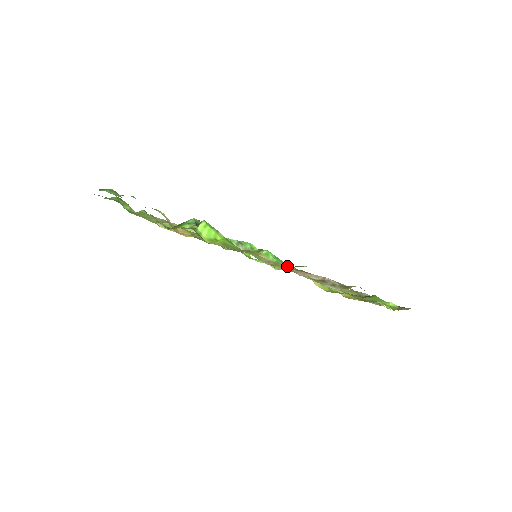
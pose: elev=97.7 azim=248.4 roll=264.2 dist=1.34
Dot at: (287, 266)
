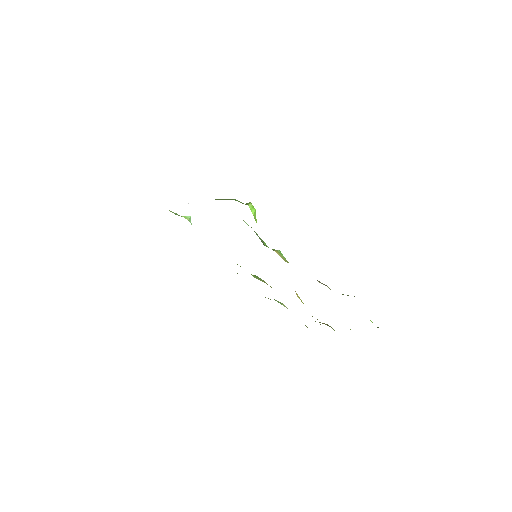
Dot at: occluded
